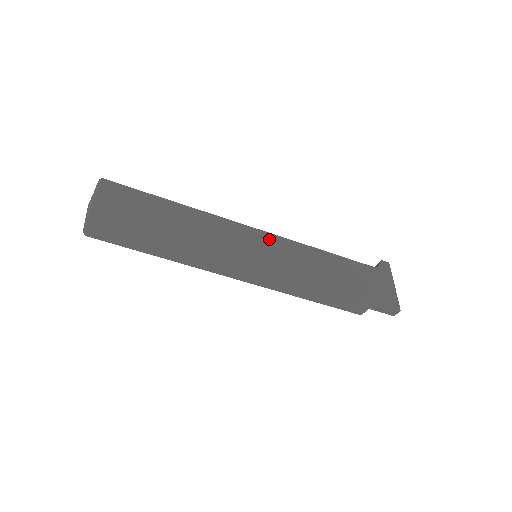
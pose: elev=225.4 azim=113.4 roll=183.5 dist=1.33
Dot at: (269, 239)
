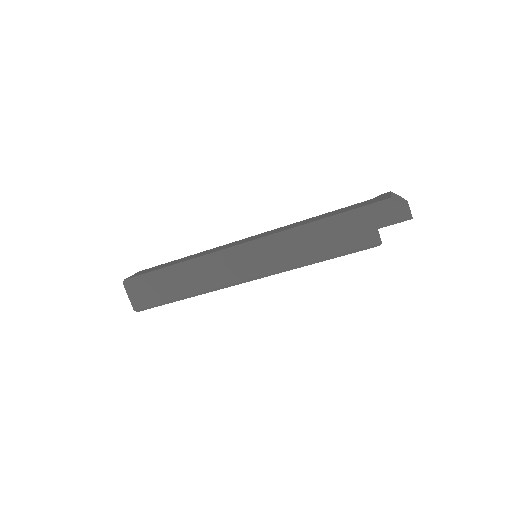
Dot at: (256, 236)
